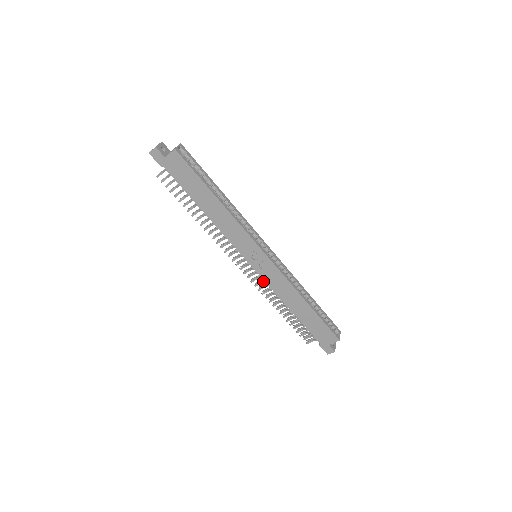
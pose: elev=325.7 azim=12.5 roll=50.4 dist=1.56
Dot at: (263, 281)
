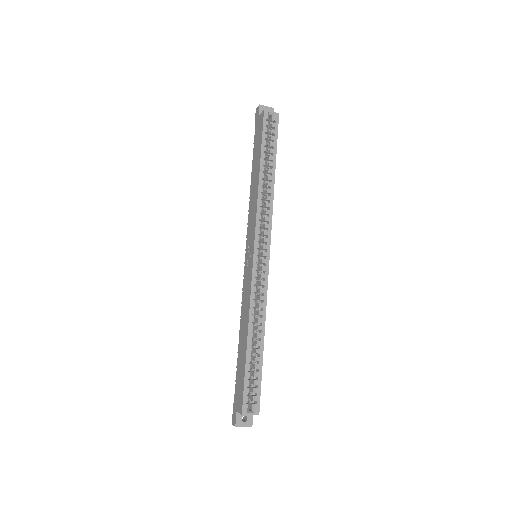
Dot at: occluded
